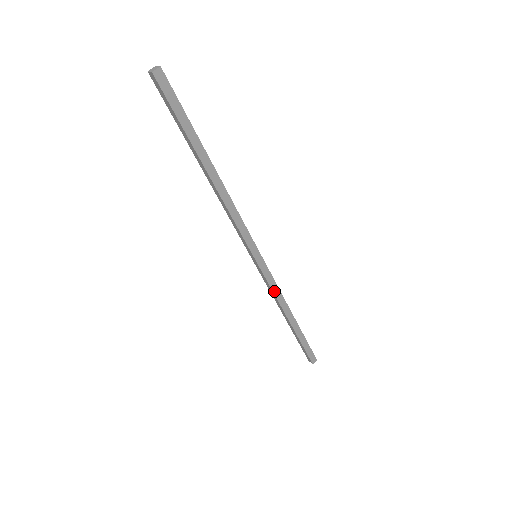
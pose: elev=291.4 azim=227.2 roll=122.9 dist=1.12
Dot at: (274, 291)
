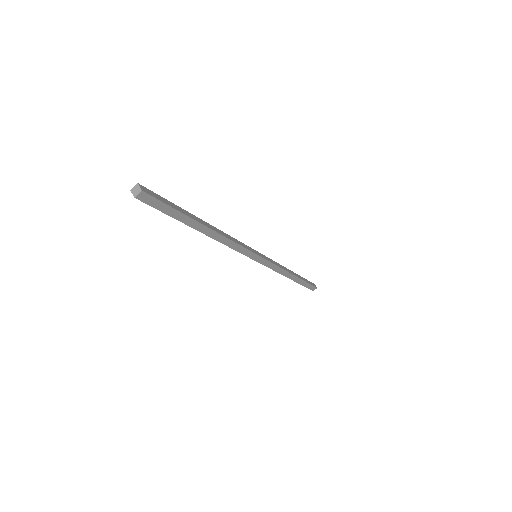
Dot at: (275, 269)
